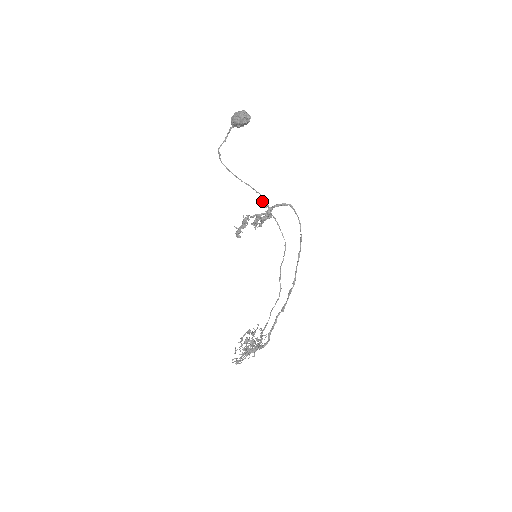
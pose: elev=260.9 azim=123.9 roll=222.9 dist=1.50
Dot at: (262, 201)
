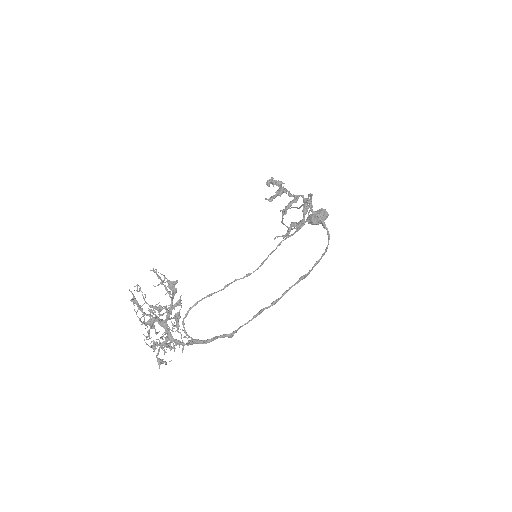
Dot at: (308, 194)
